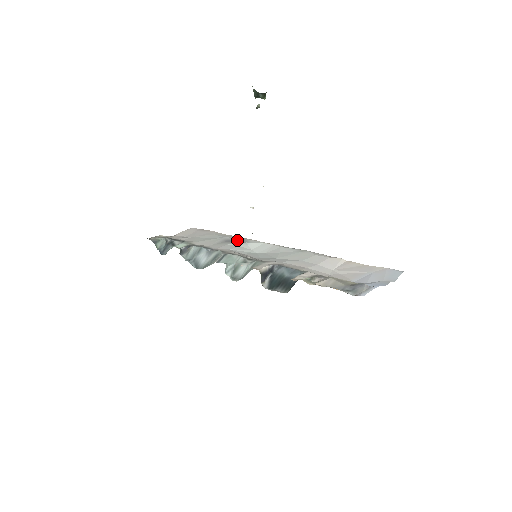
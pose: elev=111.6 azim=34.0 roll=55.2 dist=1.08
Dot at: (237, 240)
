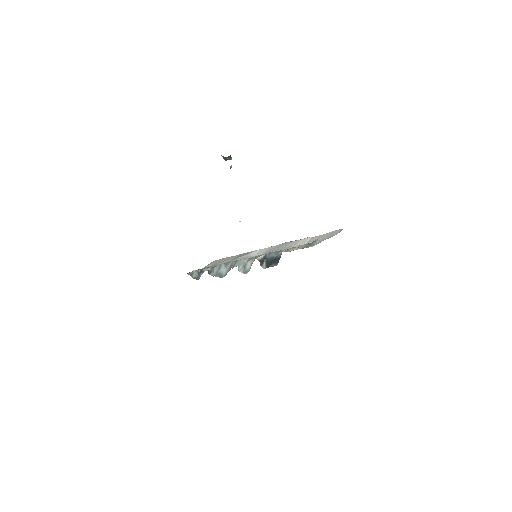
Dot at: (243, 254)
